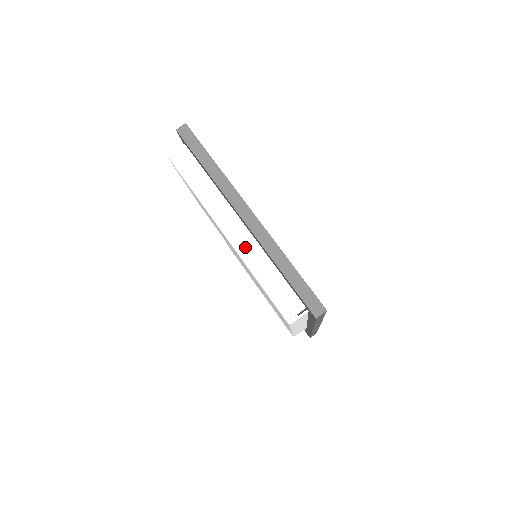
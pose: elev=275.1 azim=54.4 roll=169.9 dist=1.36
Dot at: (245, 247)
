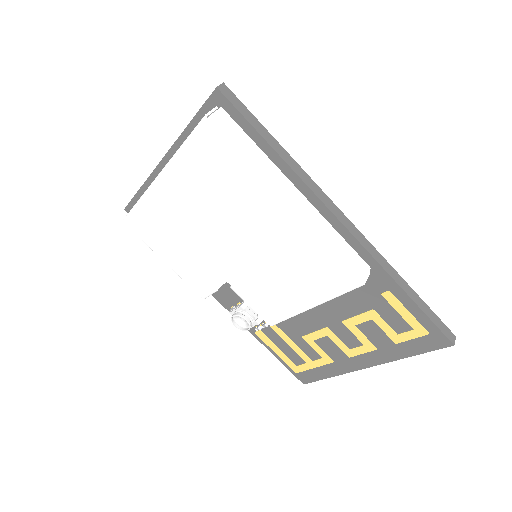
Dot at: occluded
